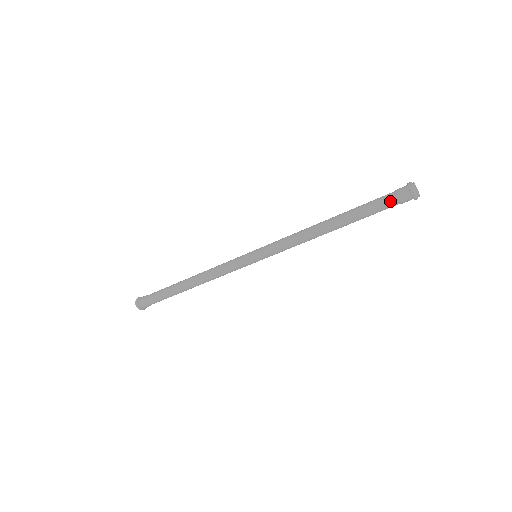
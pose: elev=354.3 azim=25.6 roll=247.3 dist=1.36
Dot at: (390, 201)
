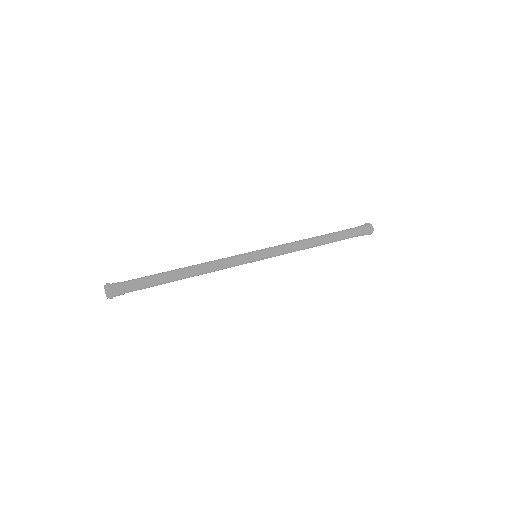
Dot at: (359, 234)
